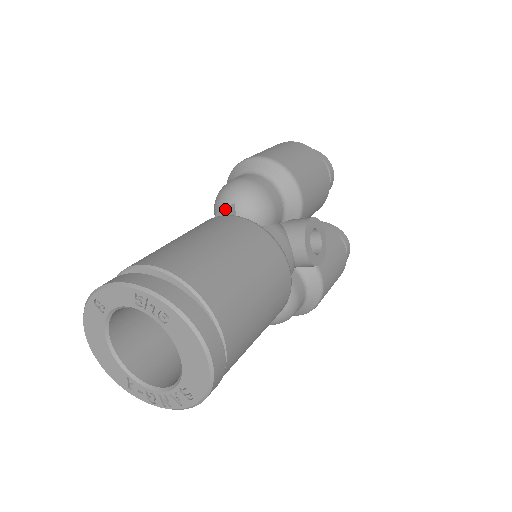
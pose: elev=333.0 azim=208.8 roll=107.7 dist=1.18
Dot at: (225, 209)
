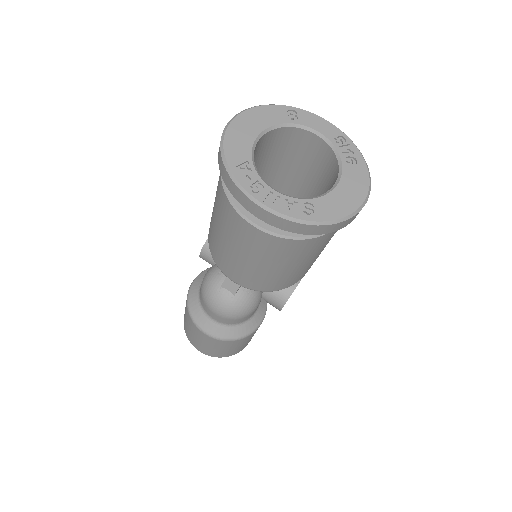
Dot at: occluded
